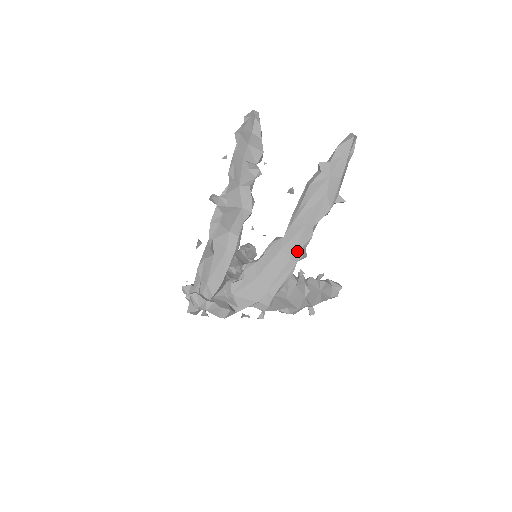
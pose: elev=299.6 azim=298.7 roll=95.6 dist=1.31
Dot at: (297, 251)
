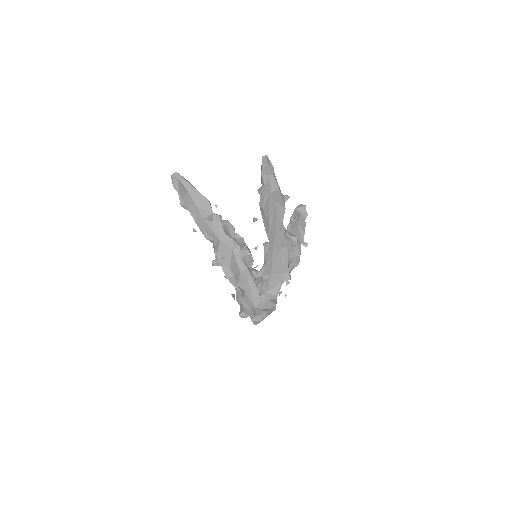
Dot at: (283, 242)
